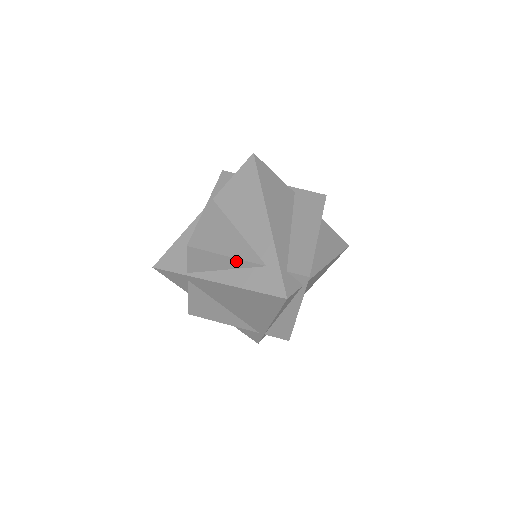
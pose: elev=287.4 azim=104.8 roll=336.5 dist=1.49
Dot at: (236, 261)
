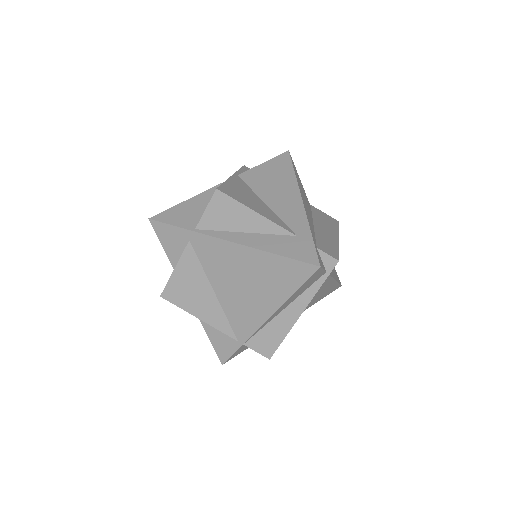
Dot at: (264, 222)
